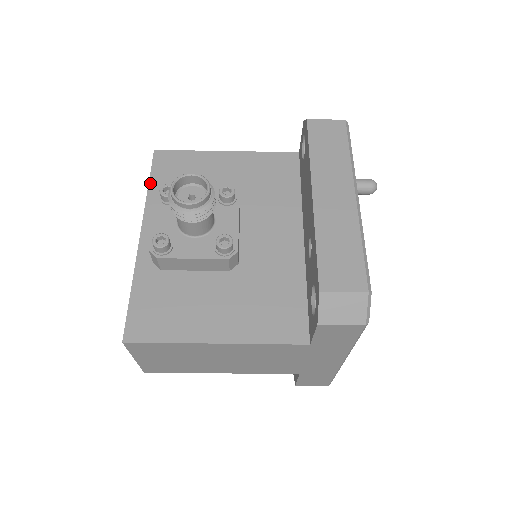
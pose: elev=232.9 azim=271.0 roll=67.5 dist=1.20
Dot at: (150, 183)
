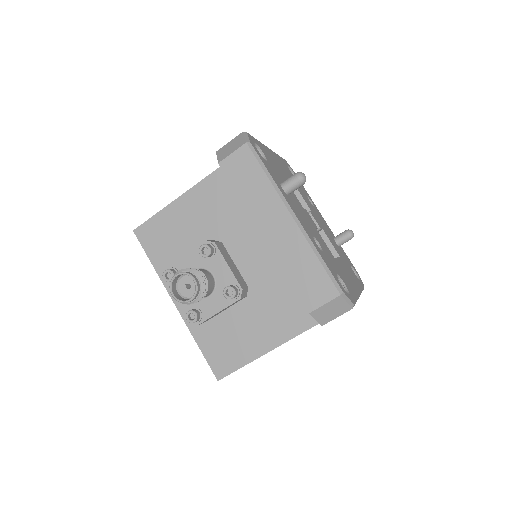
Dot at: (151, 261)
